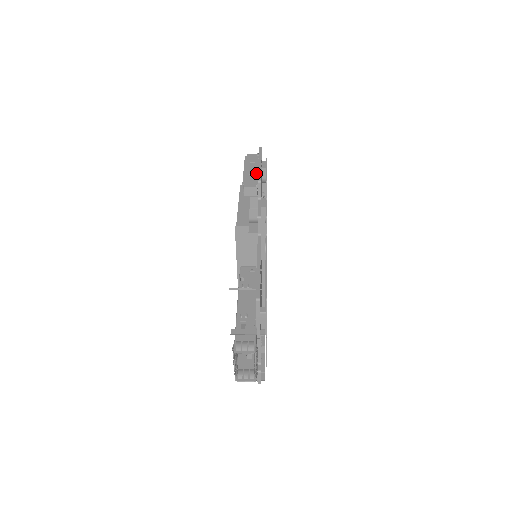
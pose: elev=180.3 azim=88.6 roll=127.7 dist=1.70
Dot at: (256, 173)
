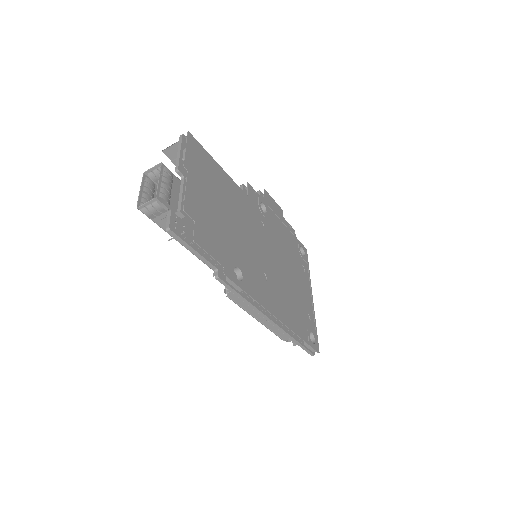
Dot at: occluded
